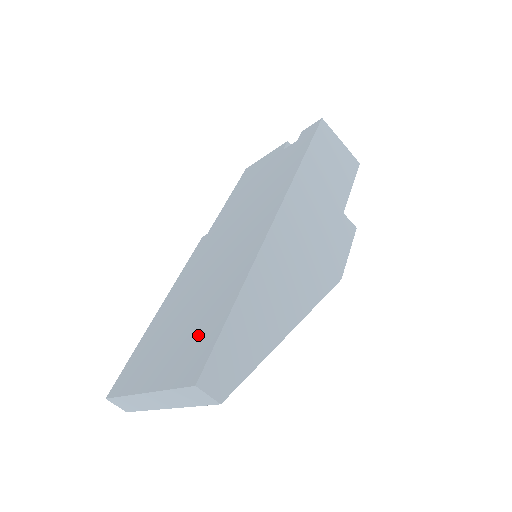
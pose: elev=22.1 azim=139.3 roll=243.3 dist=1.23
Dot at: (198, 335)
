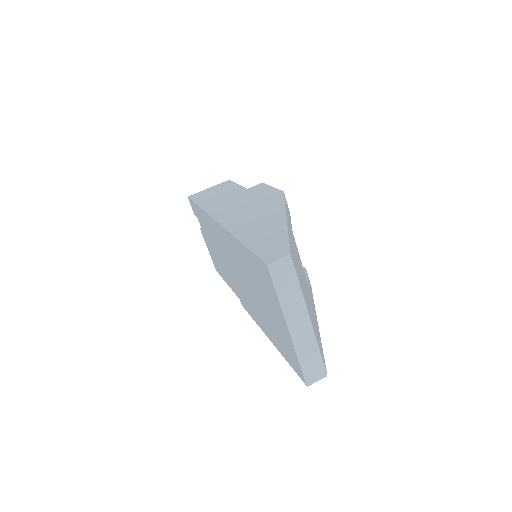
Dot at: (258, 277)
